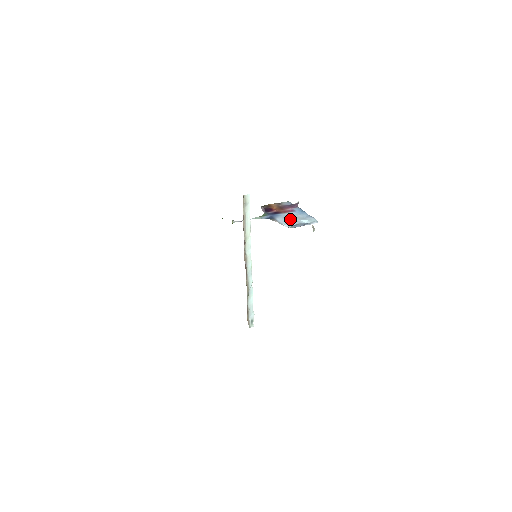
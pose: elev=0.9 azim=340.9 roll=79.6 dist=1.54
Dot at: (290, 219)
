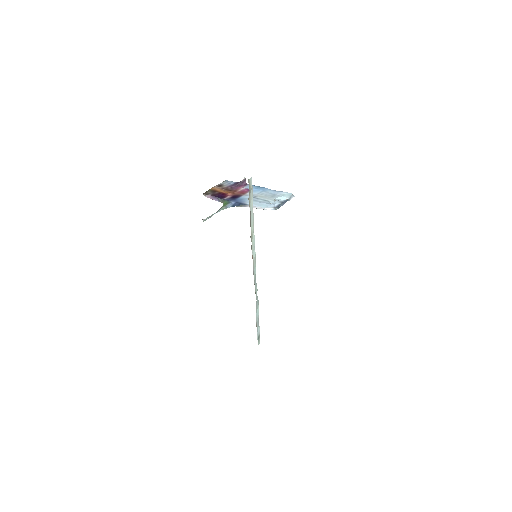
Dot at: (263, 200)
